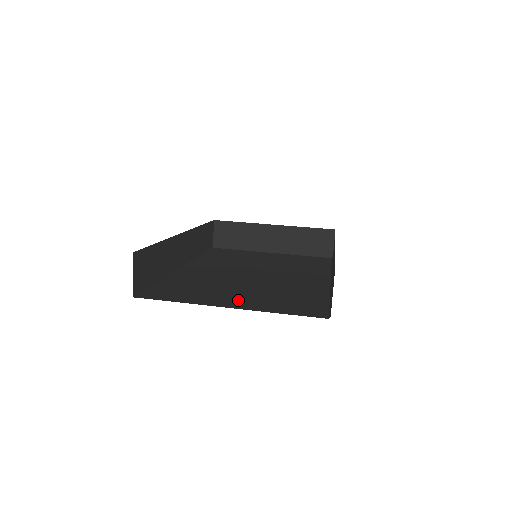
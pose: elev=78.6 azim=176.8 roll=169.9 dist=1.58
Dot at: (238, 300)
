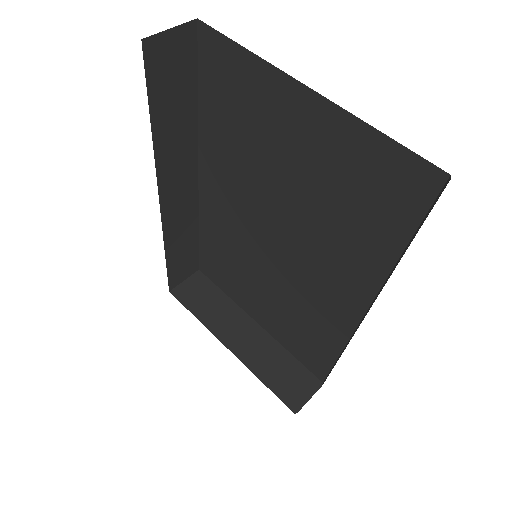
Dot at: occluded
